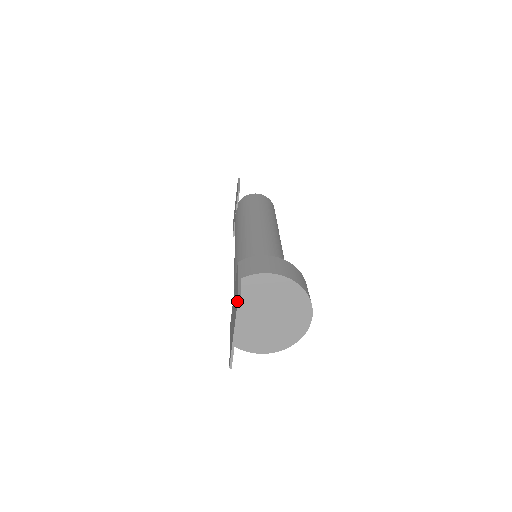
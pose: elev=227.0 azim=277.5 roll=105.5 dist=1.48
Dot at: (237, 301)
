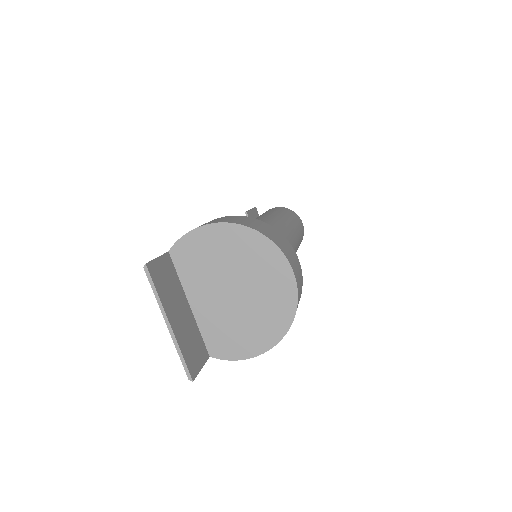
Dot at: (146, 269)
